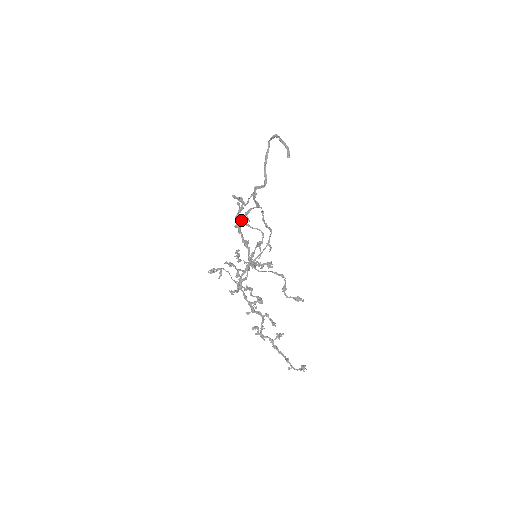
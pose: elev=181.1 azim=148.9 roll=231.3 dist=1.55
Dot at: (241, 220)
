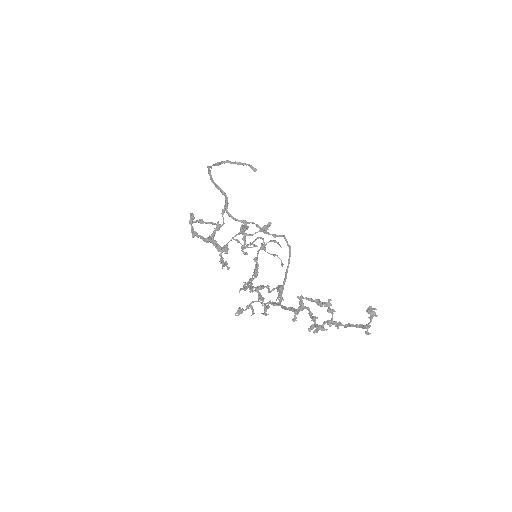
Dot at: (241, 248)
